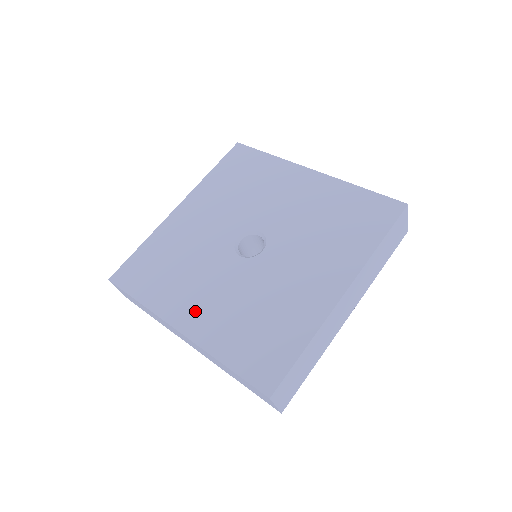
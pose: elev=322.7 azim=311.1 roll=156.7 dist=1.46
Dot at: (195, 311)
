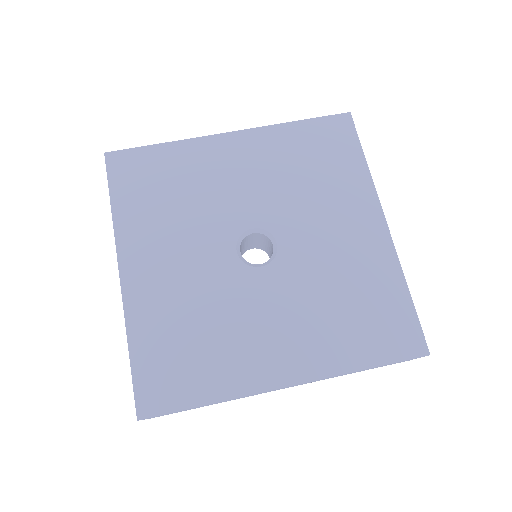
Dot at: (150, 269)
